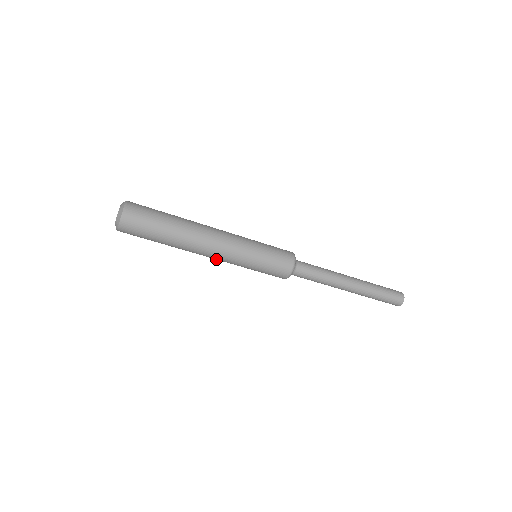
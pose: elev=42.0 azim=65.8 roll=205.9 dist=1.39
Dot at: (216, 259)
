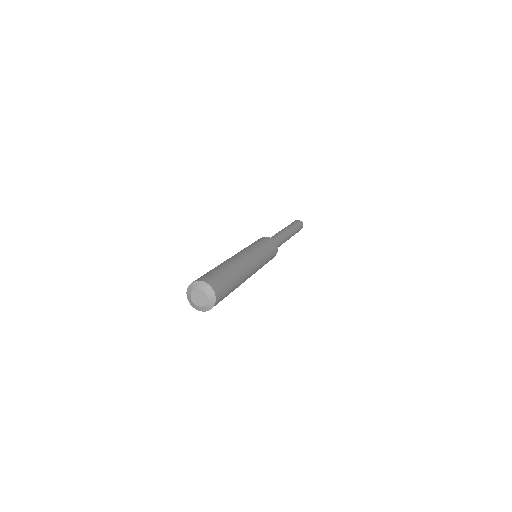
Dot at: occluded
